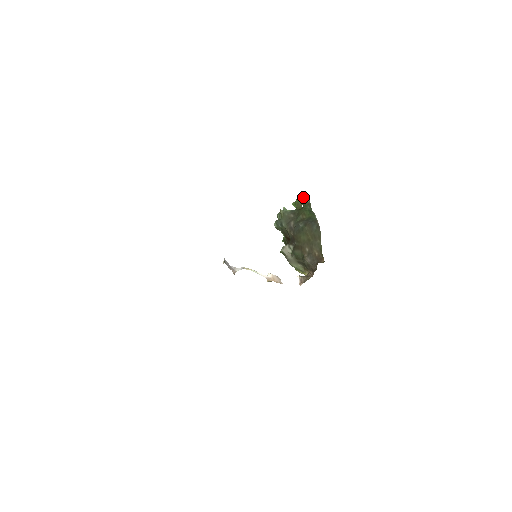
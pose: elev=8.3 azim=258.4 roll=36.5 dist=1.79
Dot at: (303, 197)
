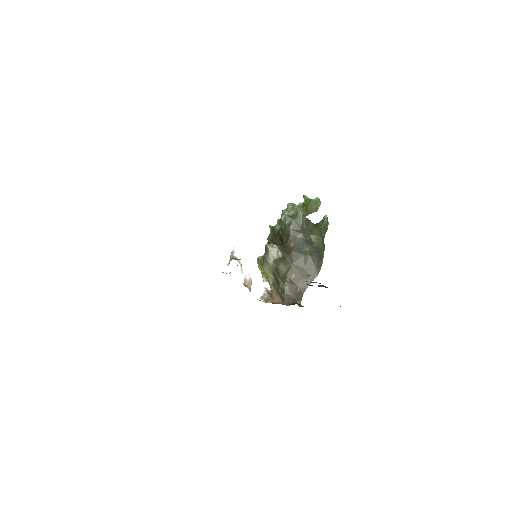
Dot at: (327, 217)
